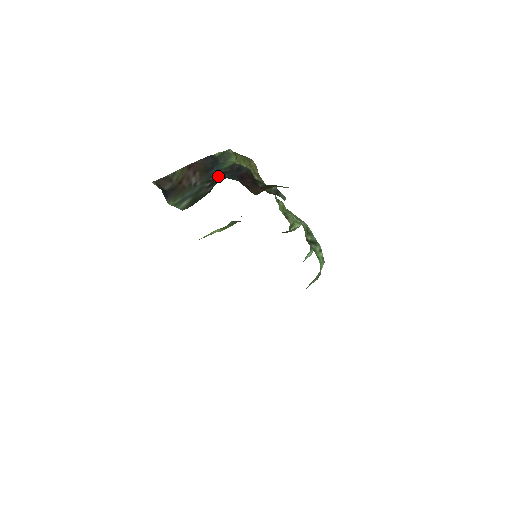
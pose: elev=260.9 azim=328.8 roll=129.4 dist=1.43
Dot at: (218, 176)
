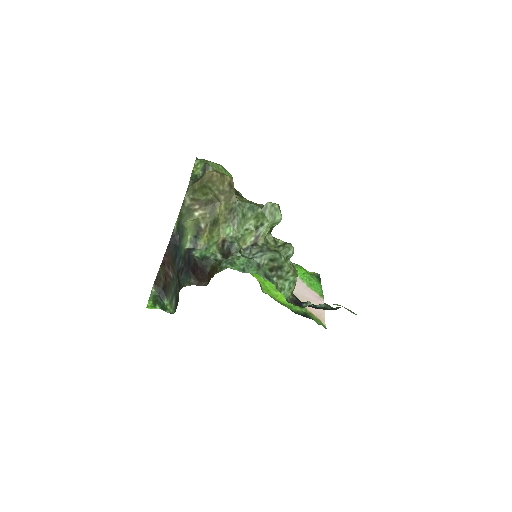
Dot at: (179, 279)
